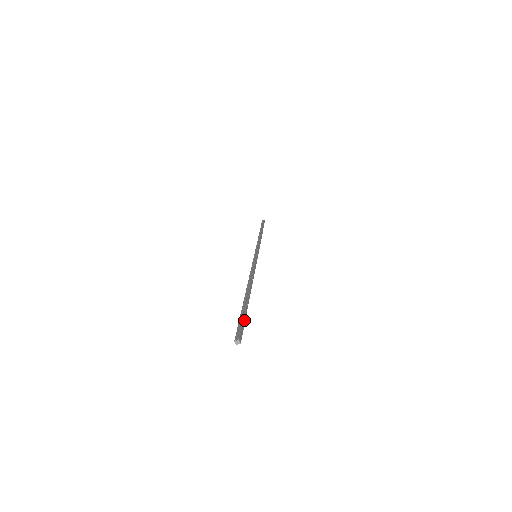
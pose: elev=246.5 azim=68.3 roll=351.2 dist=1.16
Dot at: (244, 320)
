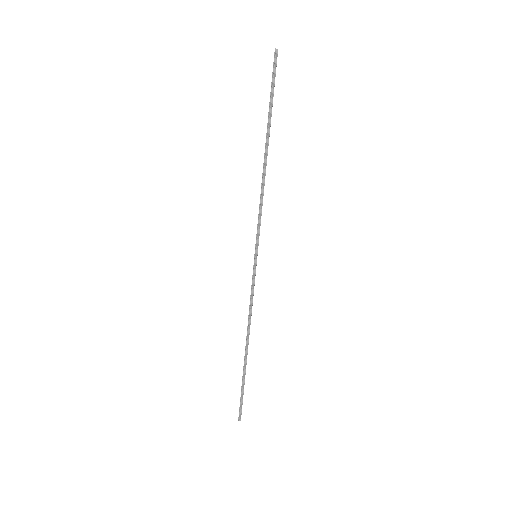
Dot at: occluded
